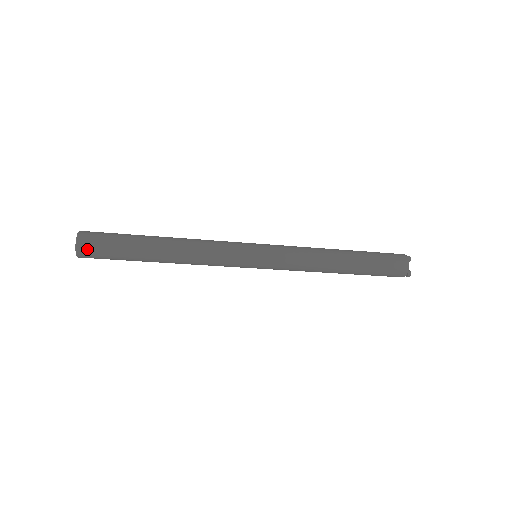
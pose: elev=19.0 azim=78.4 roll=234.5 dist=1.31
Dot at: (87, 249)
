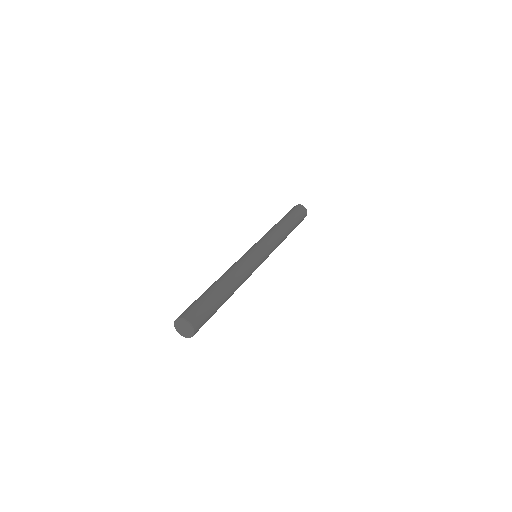
Dot at: (199, 327)
